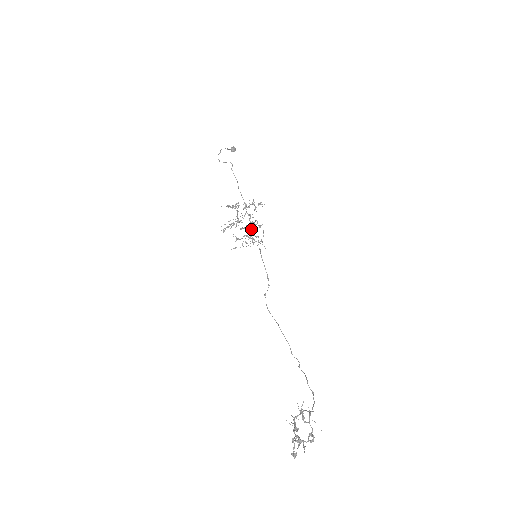
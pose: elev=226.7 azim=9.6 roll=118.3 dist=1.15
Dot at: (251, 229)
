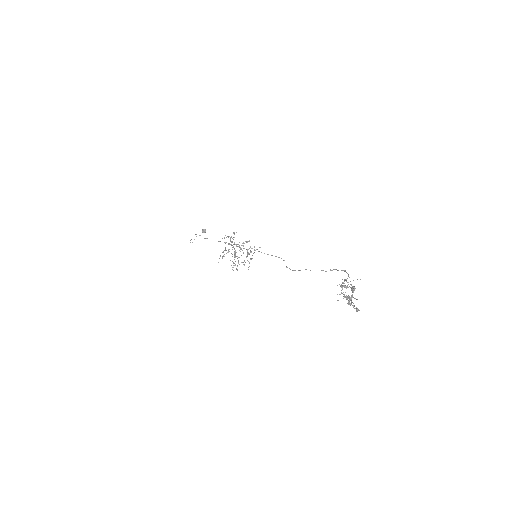
Dot at: occluded
